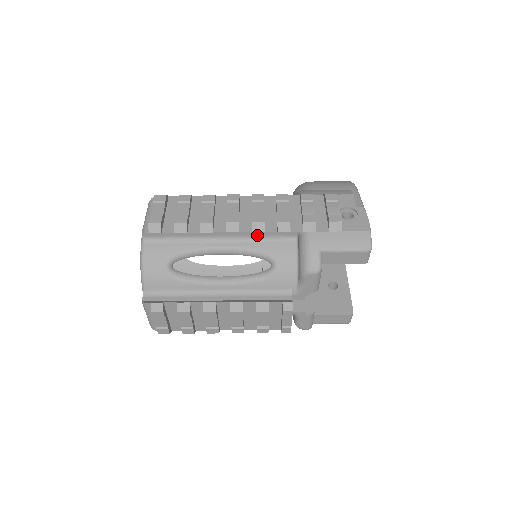
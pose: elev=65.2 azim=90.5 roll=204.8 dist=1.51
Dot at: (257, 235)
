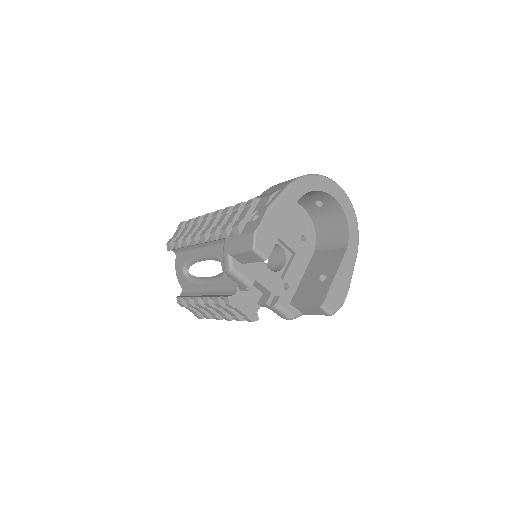
Dot at: (213, 244)
